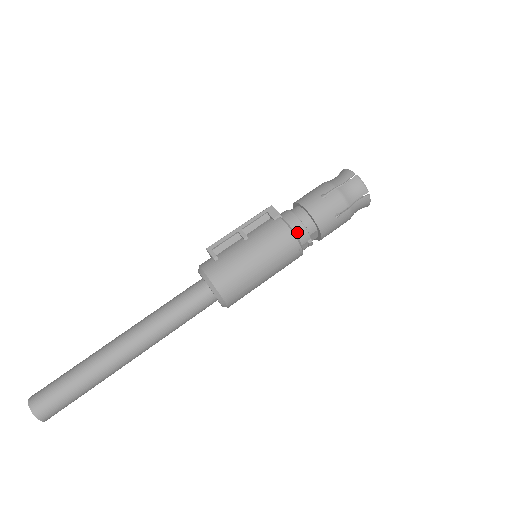
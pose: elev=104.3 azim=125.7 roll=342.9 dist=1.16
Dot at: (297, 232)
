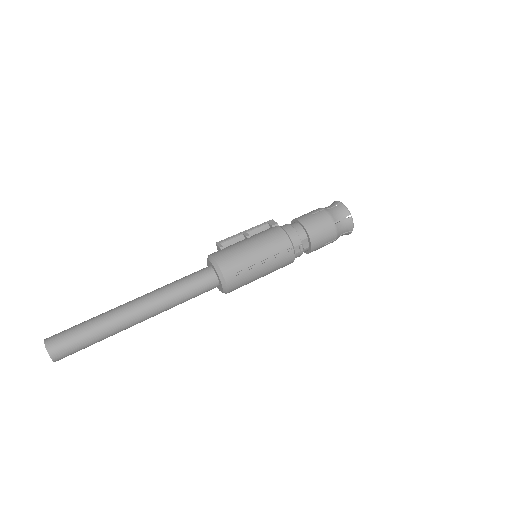
Dot at: (290, 235)
